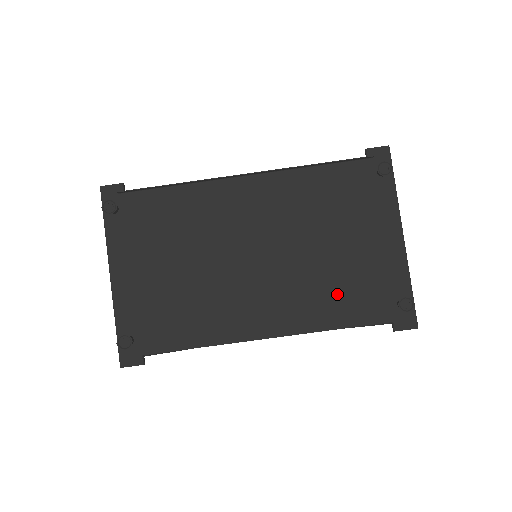
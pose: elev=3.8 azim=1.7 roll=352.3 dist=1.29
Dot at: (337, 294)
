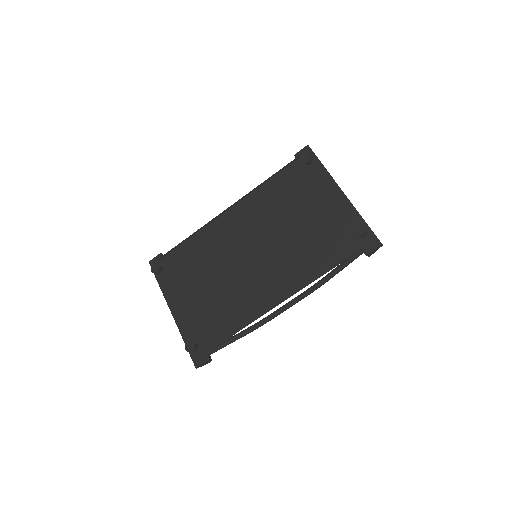
Dot at: (315, 251)
